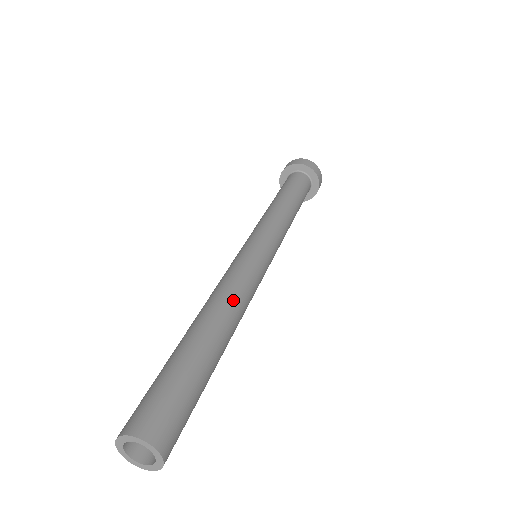
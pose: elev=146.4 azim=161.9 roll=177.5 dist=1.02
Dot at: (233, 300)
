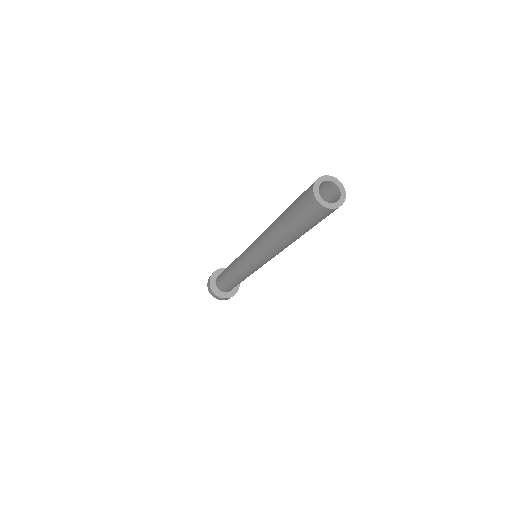
Dot at: occluded
